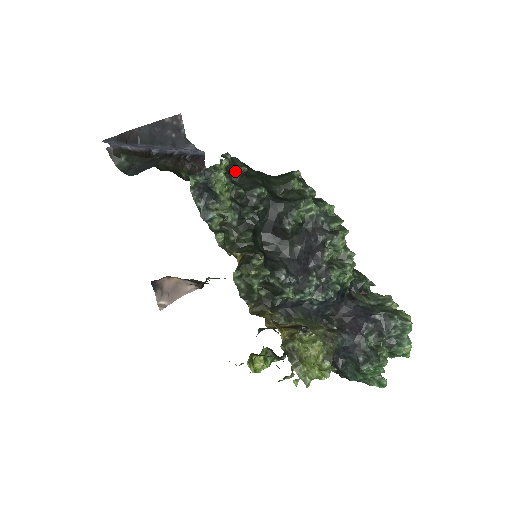
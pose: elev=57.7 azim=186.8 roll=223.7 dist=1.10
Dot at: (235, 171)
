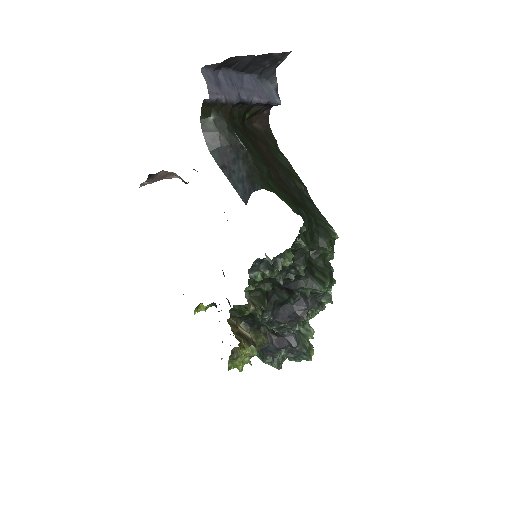
Dot at: (299, 245)
